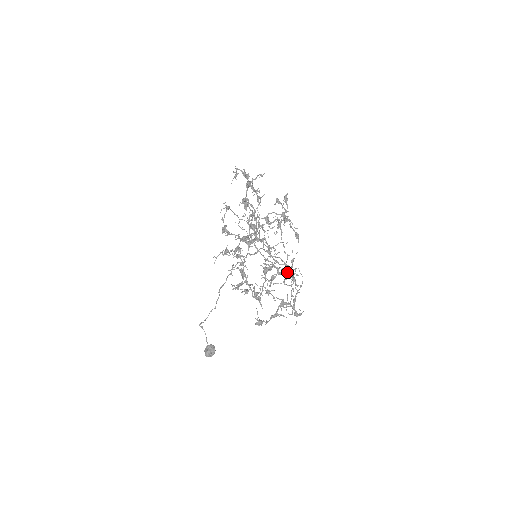
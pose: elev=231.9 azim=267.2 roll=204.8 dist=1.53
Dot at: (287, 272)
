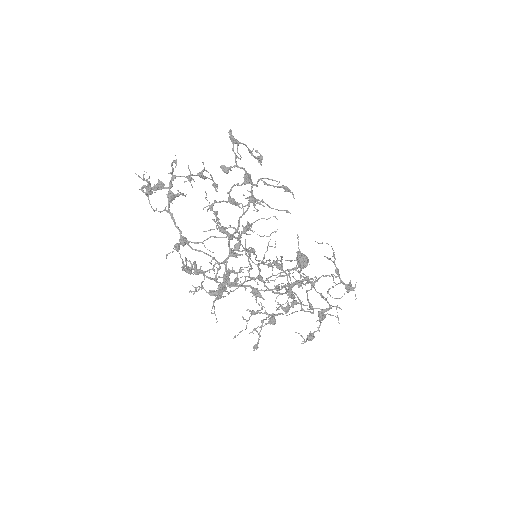
Dot at: occluded
